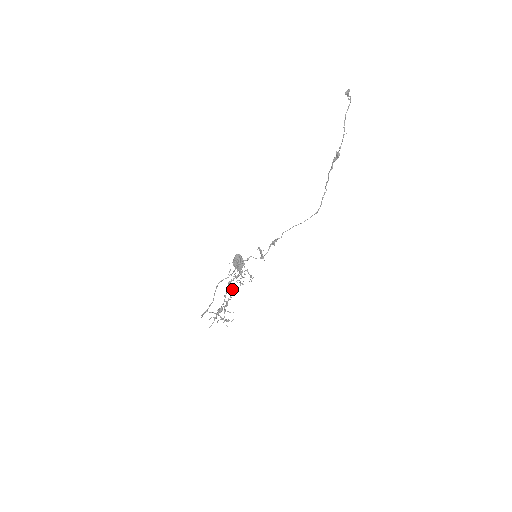
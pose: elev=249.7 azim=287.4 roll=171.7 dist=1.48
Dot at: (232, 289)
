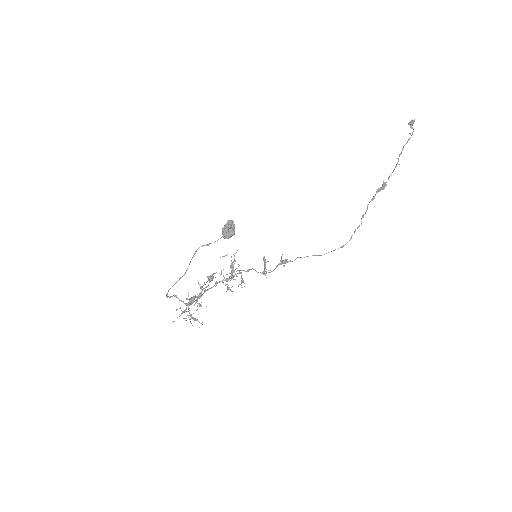
Dot at: (213, 276)
